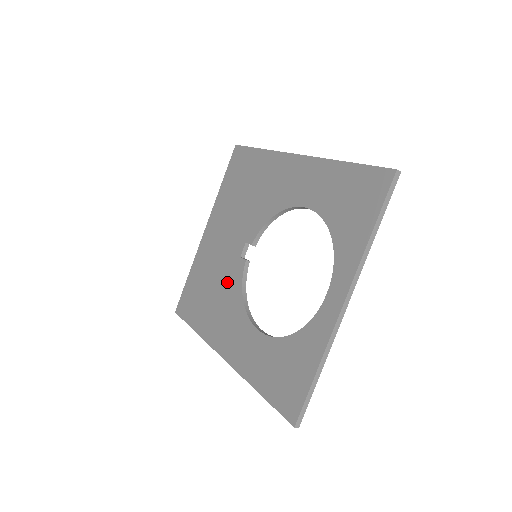
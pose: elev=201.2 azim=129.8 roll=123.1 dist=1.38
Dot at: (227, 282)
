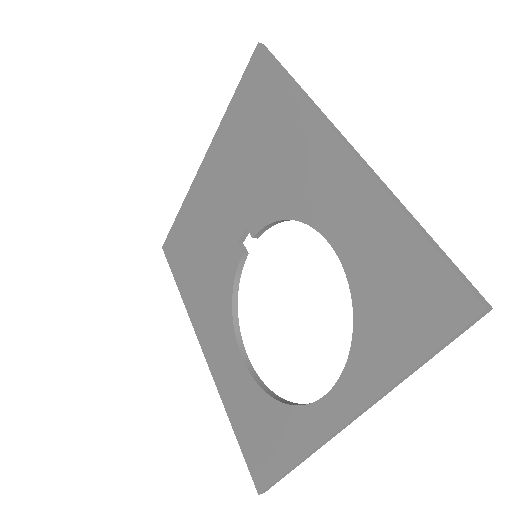
Dot at: (218, 263)
